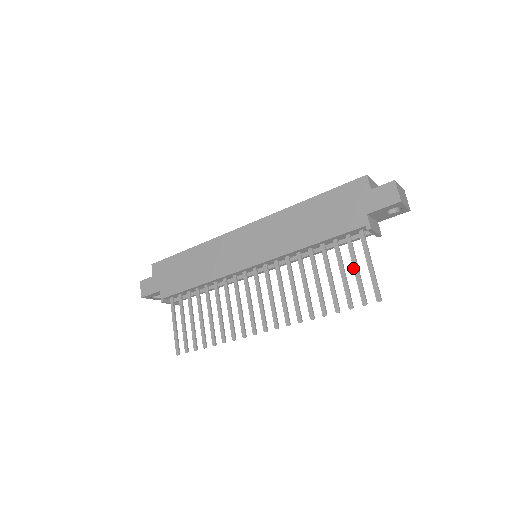
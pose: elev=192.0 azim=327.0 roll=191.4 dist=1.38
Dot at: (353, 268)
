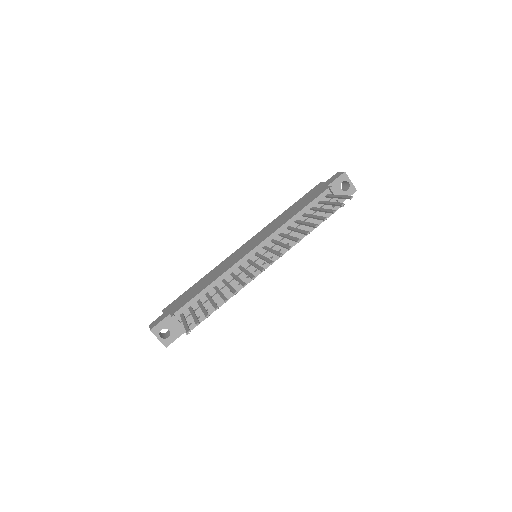
Dot at: (328, 204)
